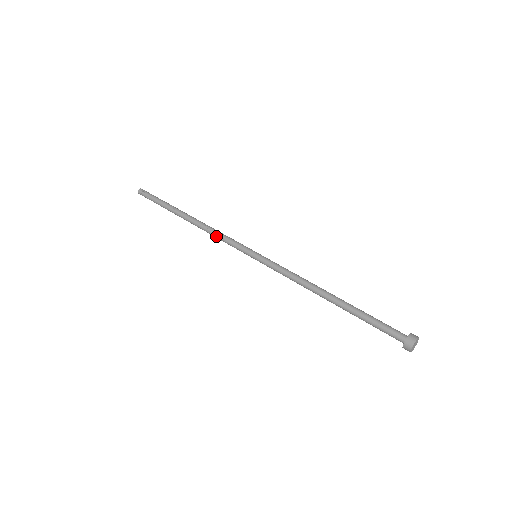
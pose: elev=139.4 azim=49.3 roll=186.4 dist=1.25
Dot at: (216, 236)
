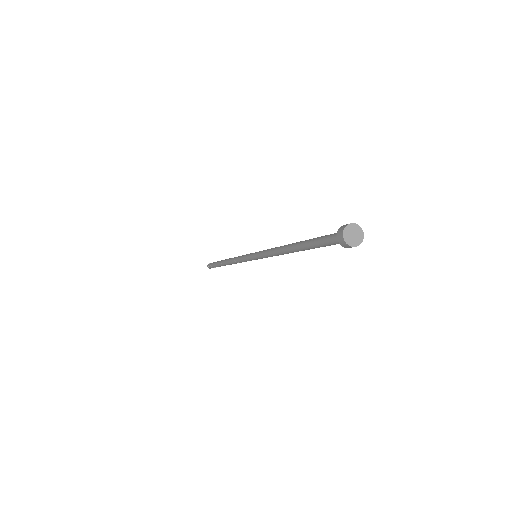
Dot at: (236, 260)
